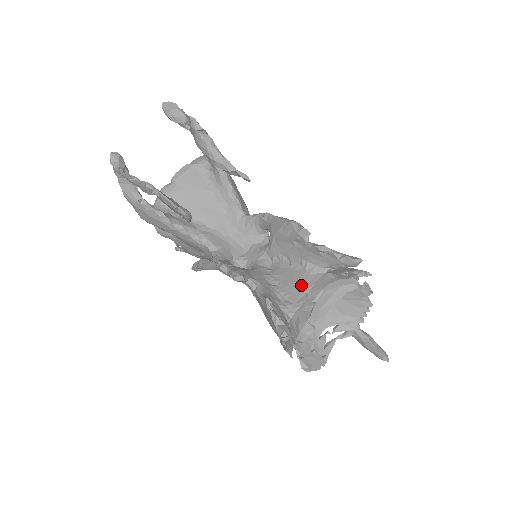
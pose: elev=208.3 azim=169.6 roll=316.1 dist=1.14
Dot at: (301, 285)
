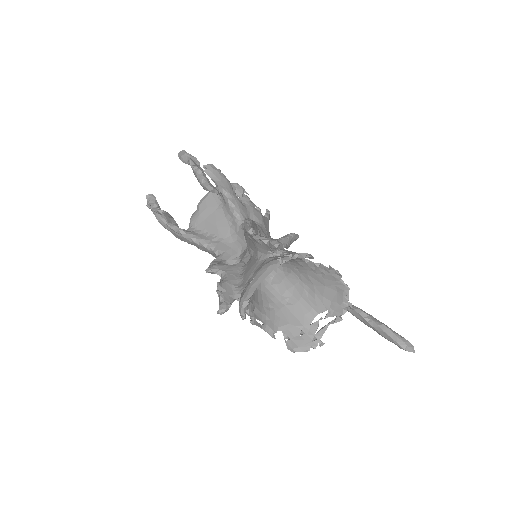
Dot at: (251, 271)
